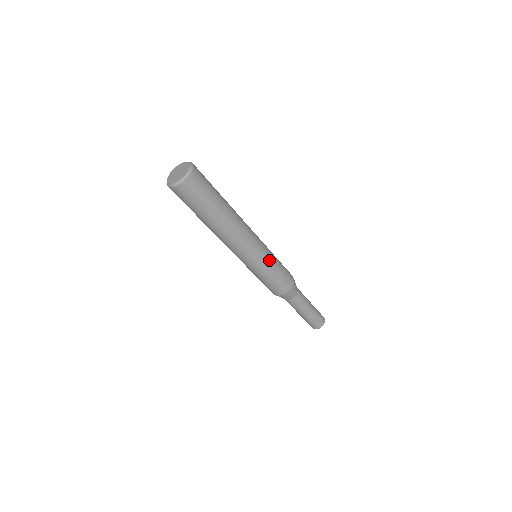
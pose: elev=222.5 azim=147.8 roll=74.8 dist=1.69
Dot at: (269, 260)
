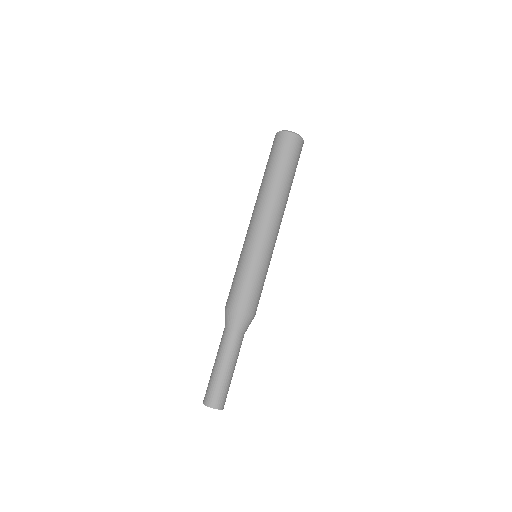
Dot at: (266, 264)
